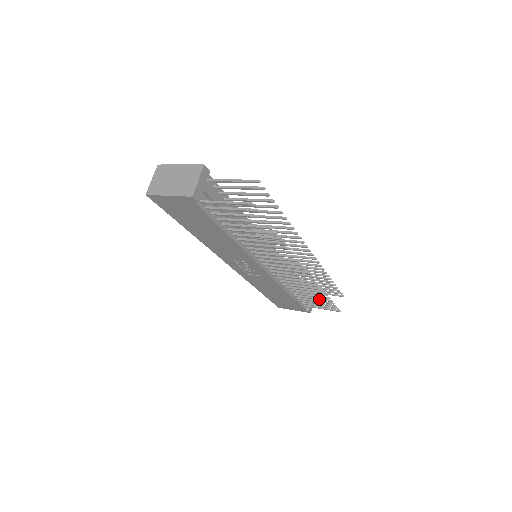
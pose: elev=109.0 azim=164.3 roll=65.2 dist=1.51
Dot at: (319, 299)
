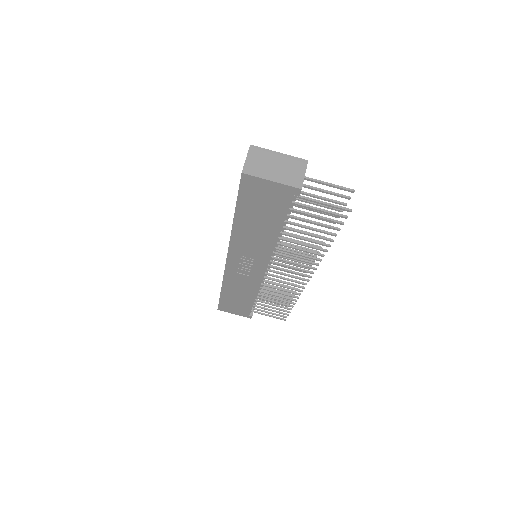
Dot at: (280, 306)
